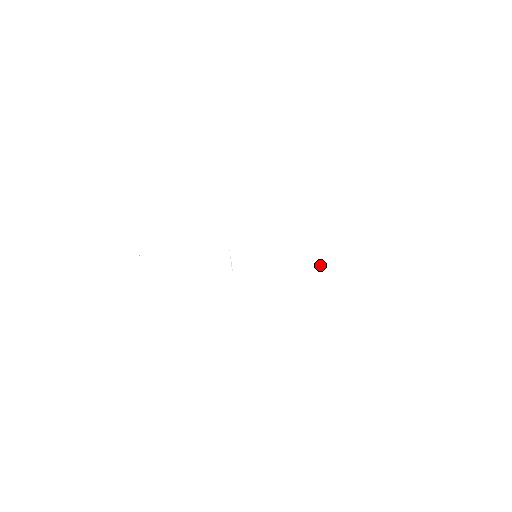
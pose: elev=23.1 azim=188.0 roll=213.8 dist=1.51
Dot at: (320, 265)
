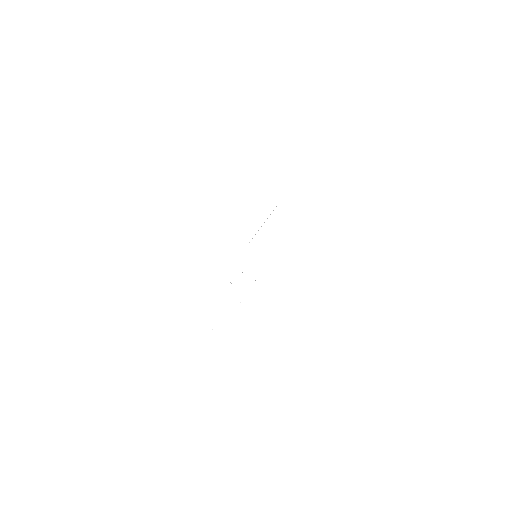
Dot at: (288, 223)
